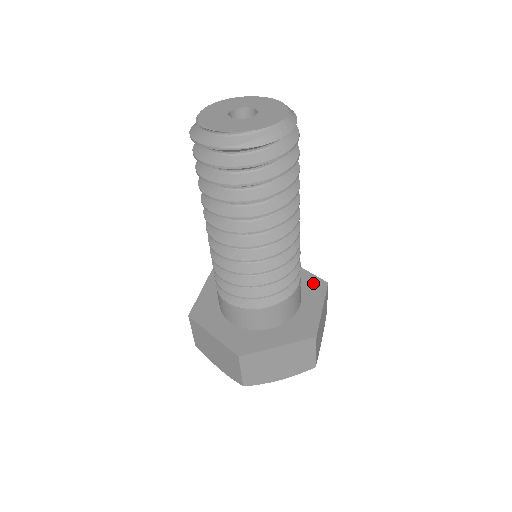
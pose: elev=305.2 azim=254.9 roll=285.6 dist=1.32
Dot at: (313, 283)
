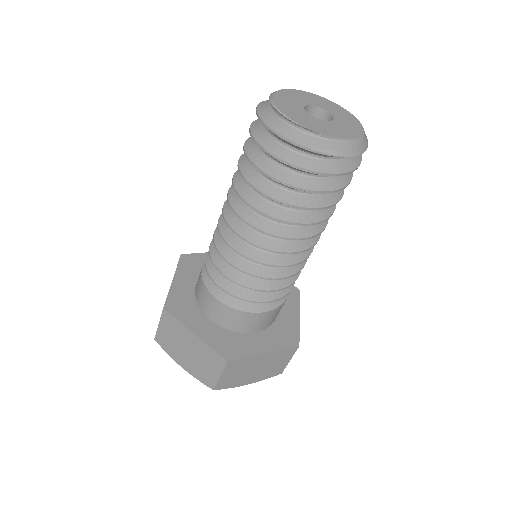
Dot at: occluded
